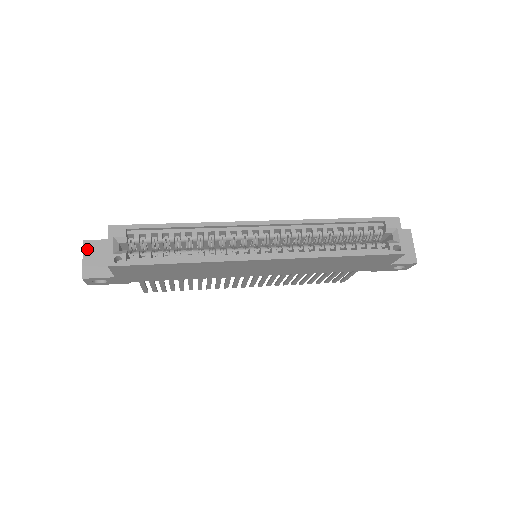
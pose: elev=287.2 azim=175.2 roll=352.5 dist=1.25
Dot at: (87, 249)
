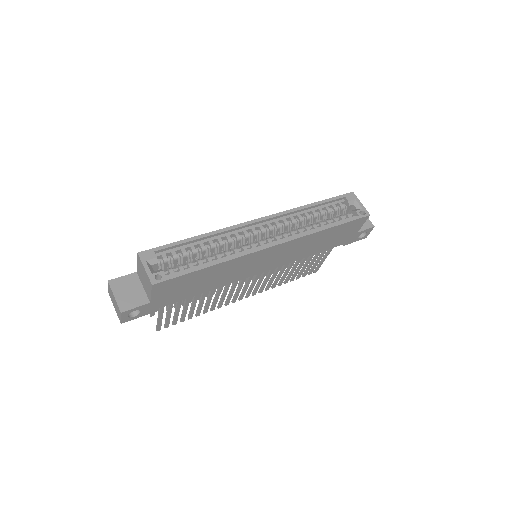
Dot at: (115, 287)
